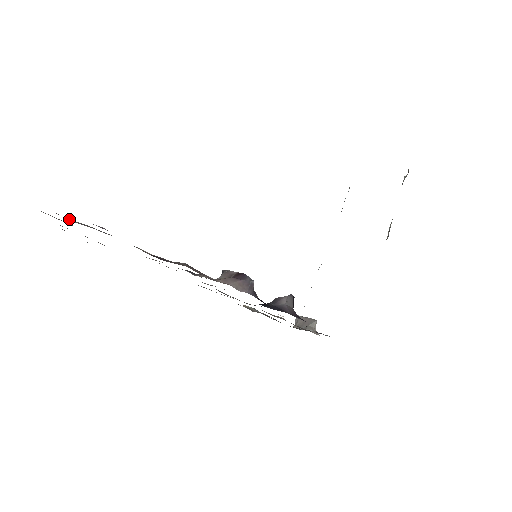
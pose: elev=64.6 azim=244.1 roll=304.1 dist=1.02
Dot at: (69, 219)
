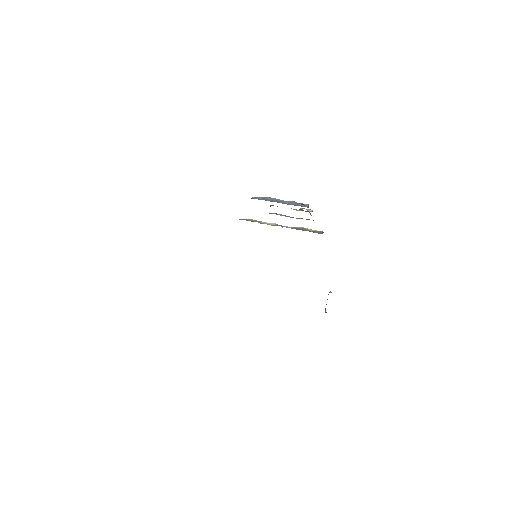
Dot at: occluded
